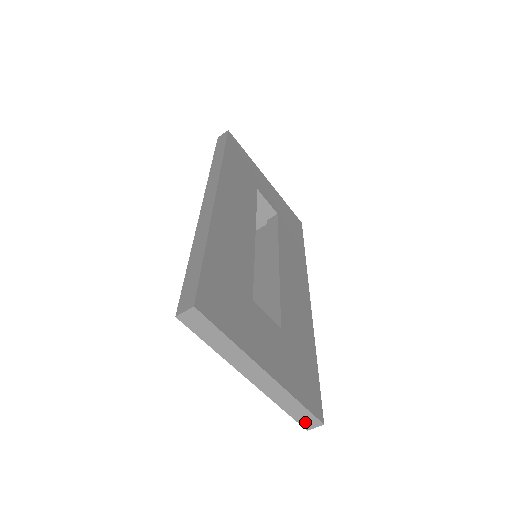
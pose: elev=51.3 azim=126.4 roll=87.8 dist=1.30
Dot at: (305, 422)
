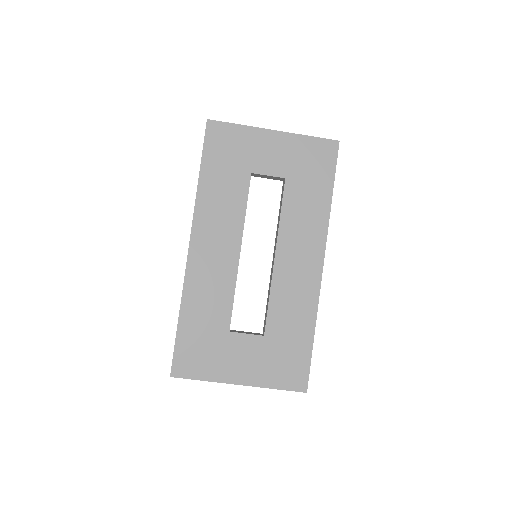
Dot at: occluded
